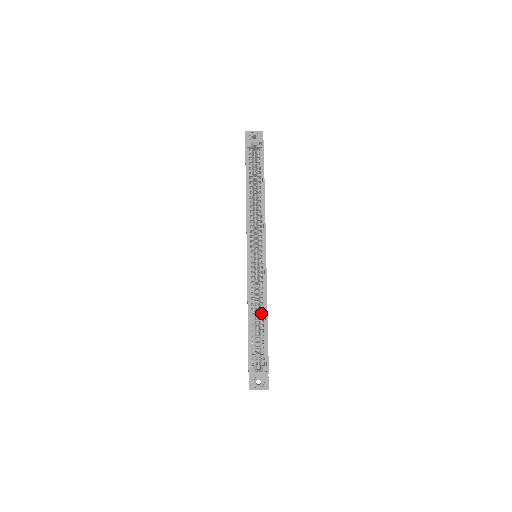
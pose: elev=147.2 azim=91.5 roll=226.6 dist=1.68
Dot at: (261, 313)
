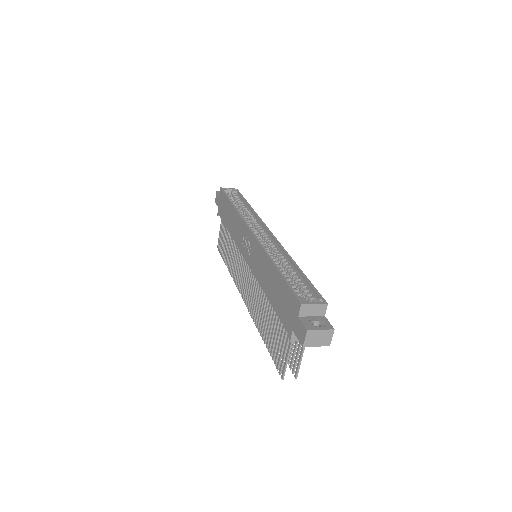
Dot at: (286, 272)
